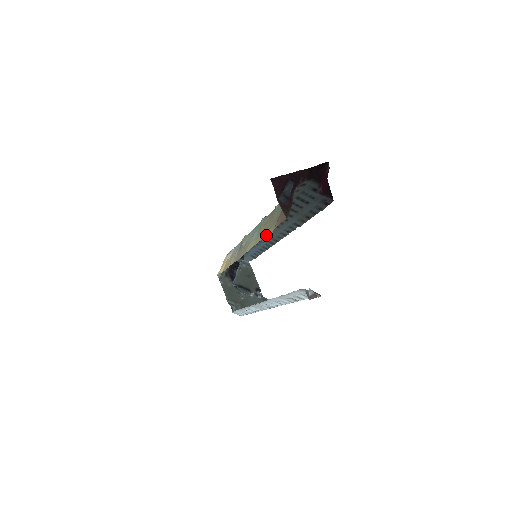
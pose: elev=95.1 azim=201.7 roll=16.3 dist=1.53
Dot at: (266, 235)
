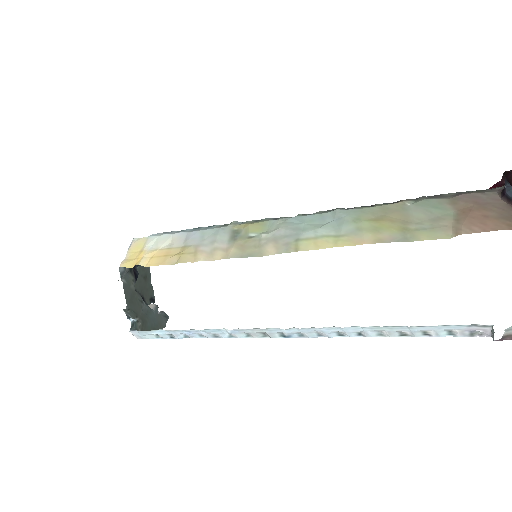
Dot at: (414, 238)
